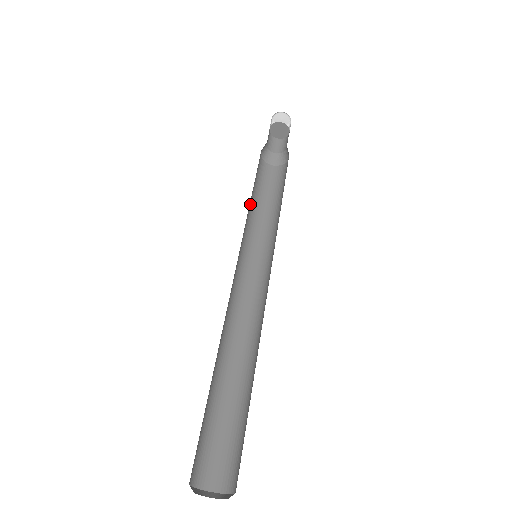
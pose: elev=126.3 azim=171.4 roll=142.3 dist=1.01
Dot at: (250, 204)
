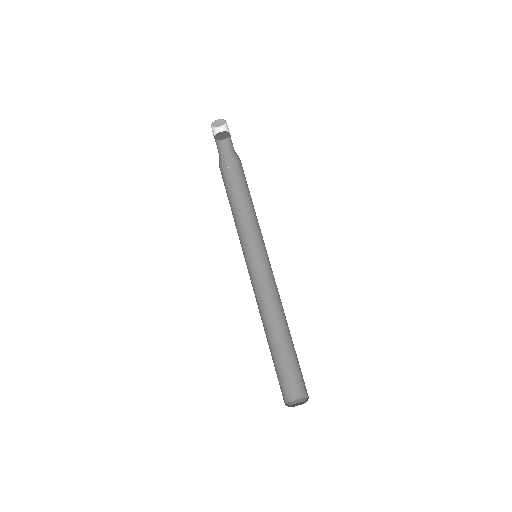
Dot at: (232, 214)
